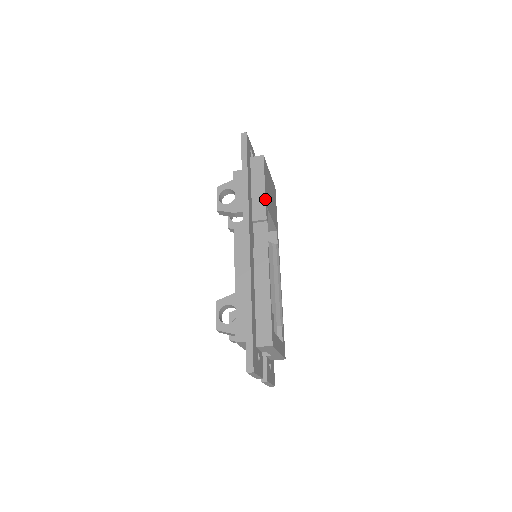
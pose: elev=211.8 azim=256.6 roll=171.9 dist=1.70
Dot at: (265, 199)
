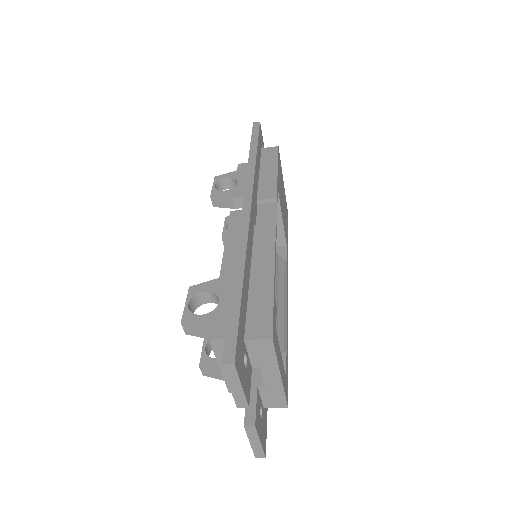
Dot at: (277, 180)
